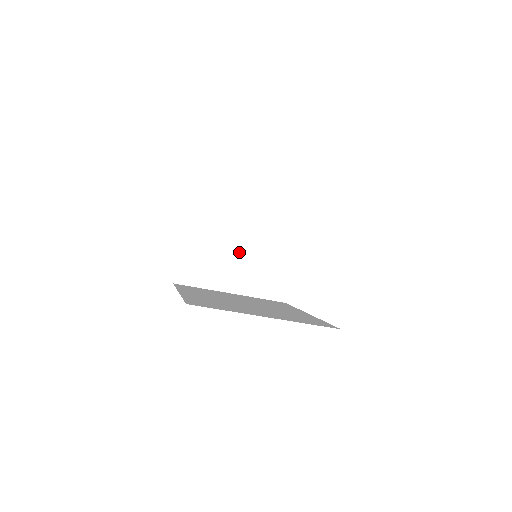
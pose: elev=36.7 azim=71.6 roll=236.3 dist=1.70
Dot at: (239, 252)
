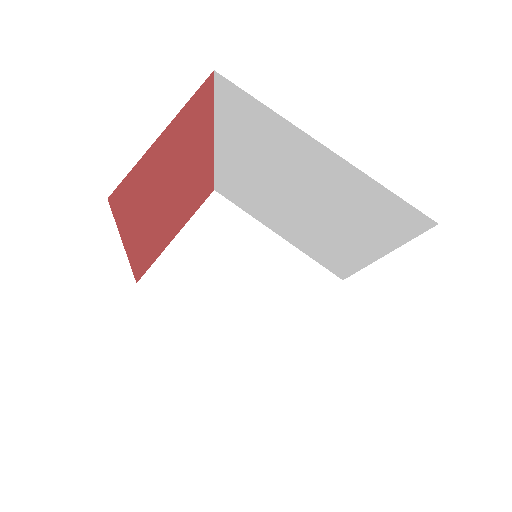
Dot at: (241, 284)
